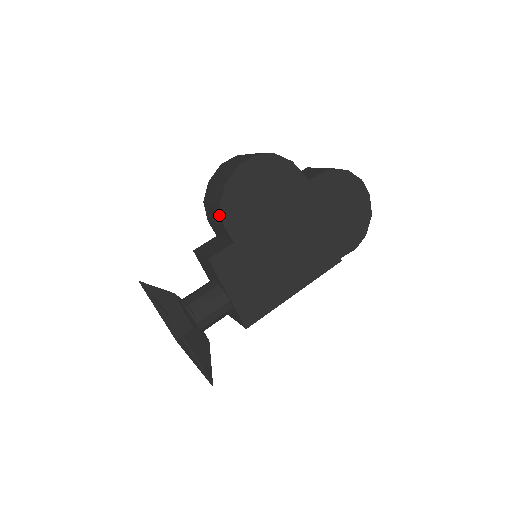
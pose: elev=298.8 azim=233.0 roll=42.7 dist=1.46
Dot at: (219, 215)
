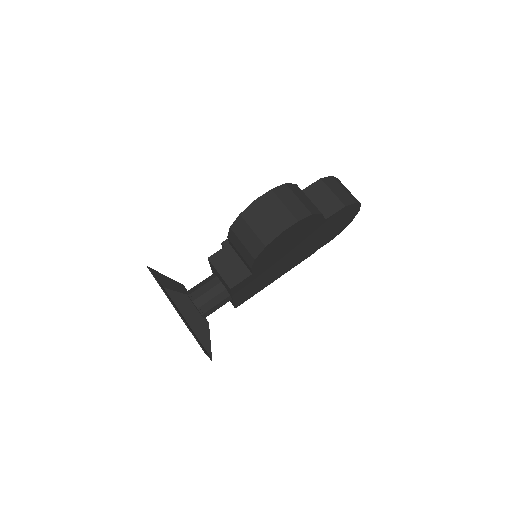
Dot at: (249, 260)
